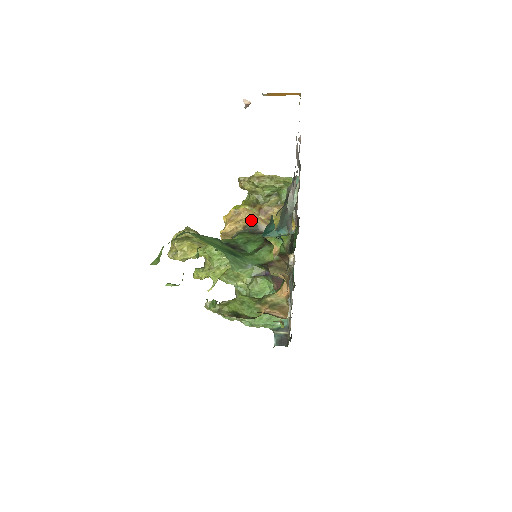
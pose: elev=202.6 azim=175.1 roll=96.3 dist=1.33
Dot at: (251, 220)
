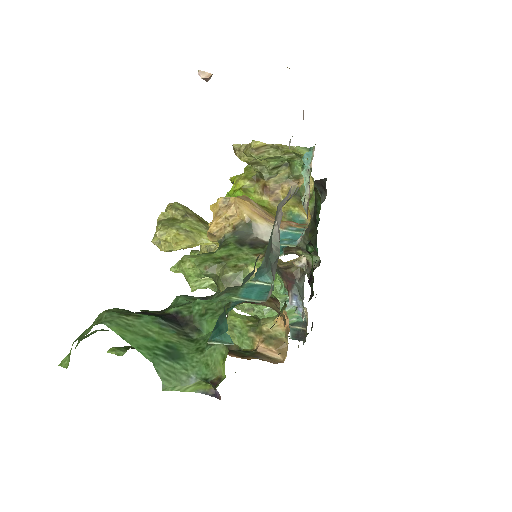
Dot at: (244, 217)
